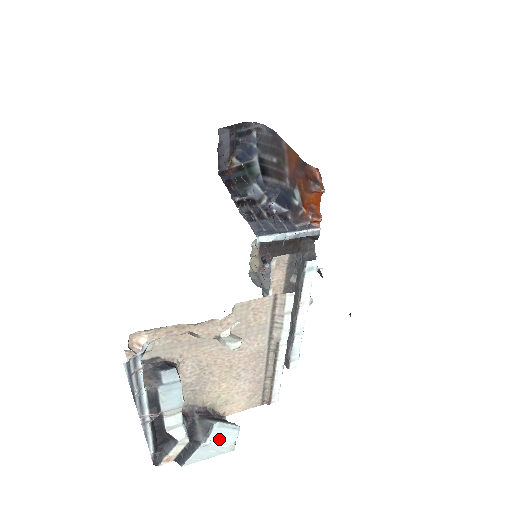
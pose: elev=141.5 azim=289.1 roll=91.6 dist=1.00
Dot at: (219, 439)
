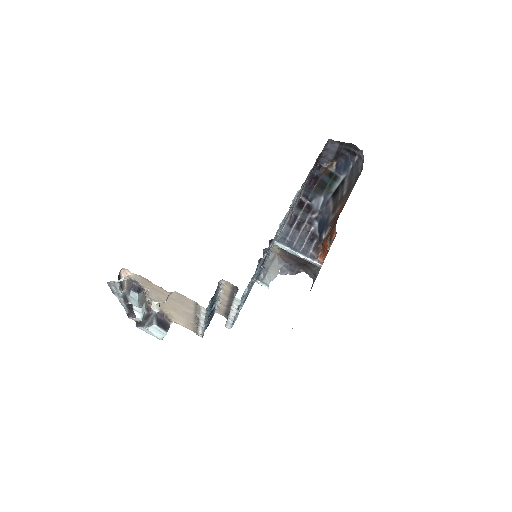
Dot at: (154, 331)
